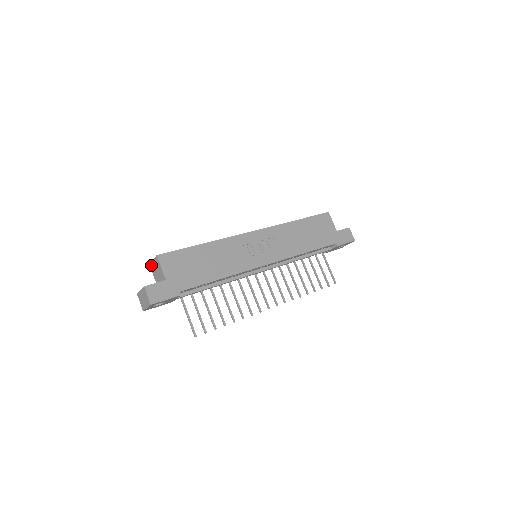
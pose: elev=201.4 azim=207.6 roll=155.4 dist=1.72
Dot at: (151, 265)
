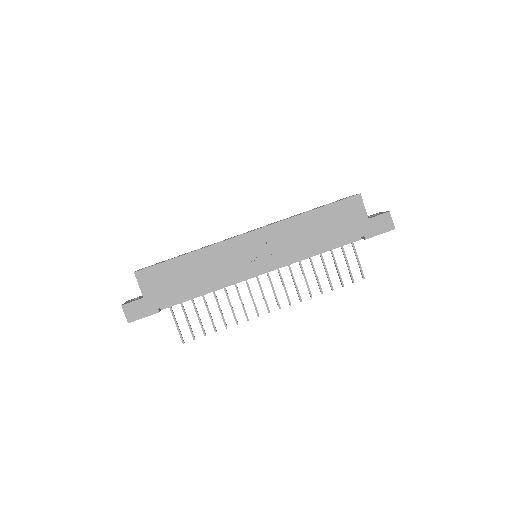
Dot at: occluded
